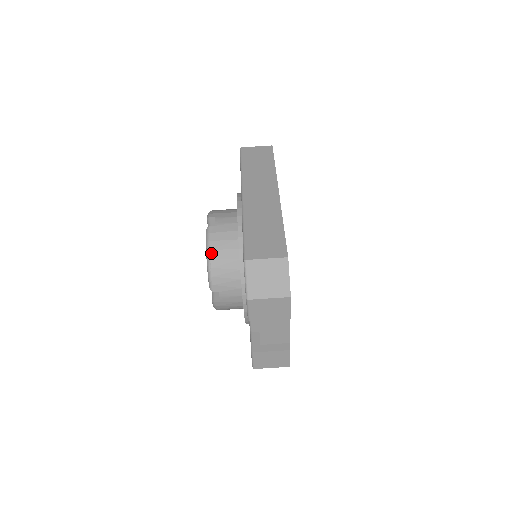
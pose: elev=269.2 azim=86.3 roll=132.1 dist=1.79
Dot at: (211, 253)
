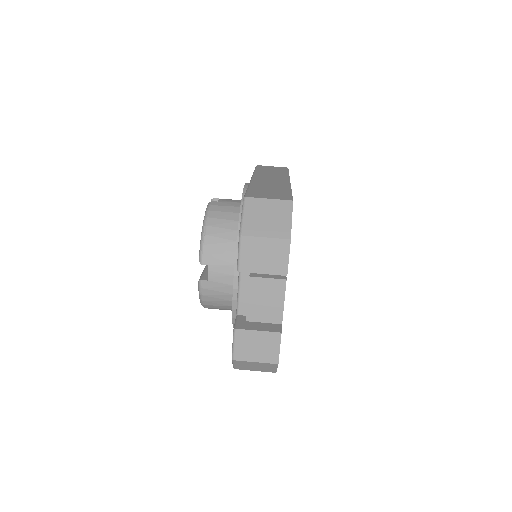
Dot at: (208, 220)
